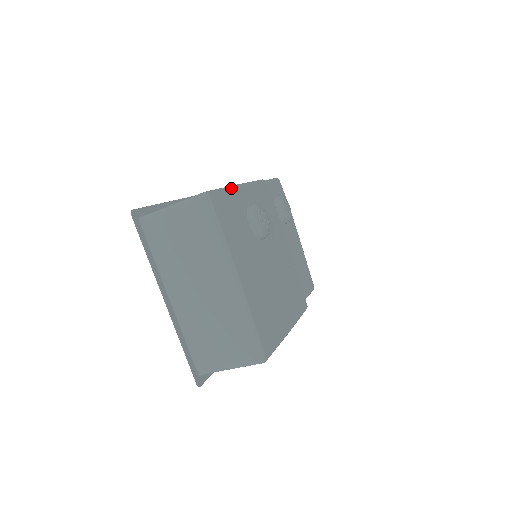
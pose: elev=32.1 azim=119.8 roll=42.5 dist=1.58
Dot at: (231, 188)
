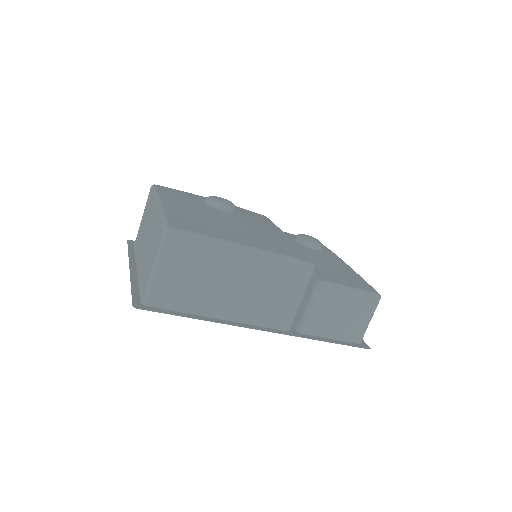
Dot at: occluded
